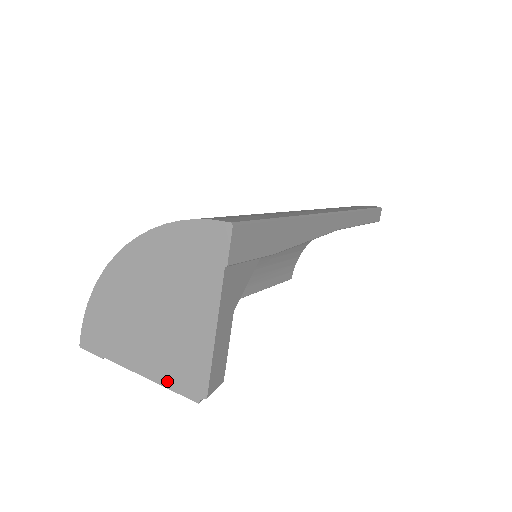
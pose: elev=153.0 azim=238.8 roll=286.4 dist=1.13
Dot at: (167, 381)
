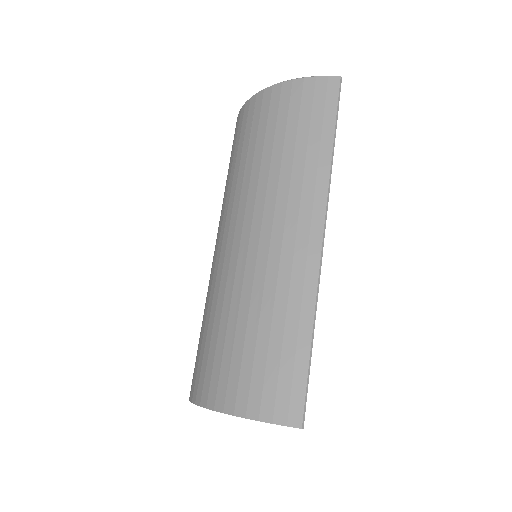
Dot at: occluded
